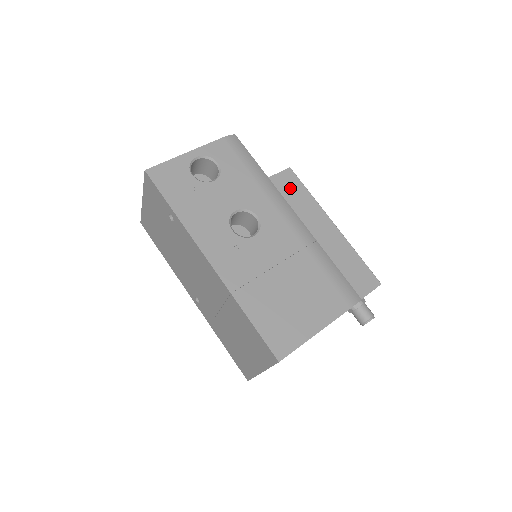
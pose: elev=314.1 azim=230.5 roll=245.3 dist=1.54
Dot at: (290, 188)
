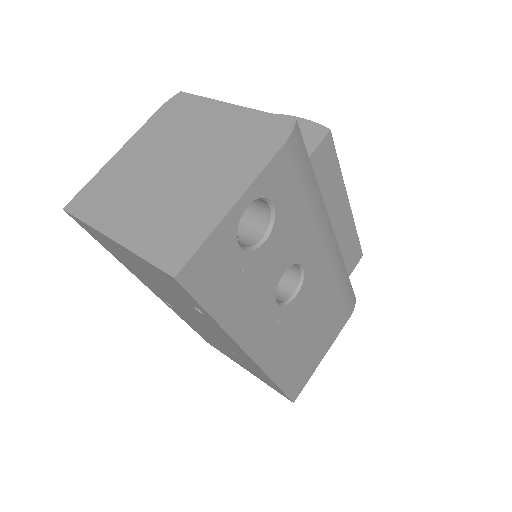
Dot at: (324, 170)
